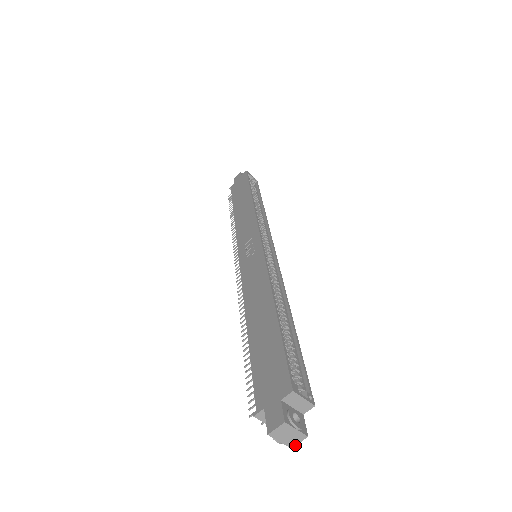
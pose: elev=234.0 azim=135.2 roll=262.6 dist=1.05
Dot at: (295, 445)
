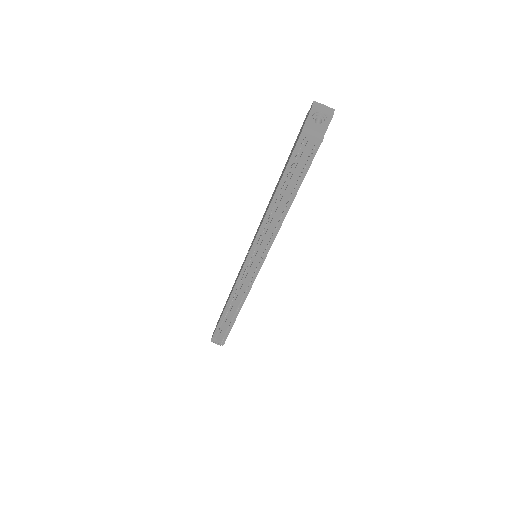
Dot at: occluded
